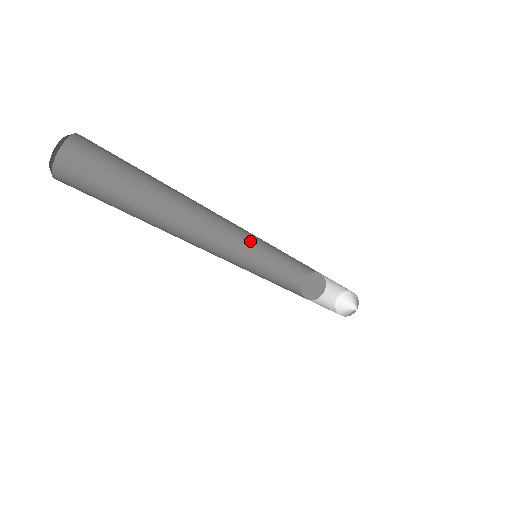
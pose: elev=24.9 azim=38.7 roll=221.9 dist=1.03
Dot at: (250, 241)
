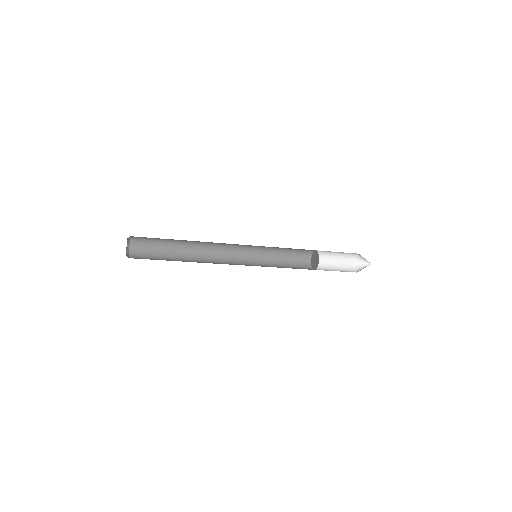
Dot at: (252, 250)
